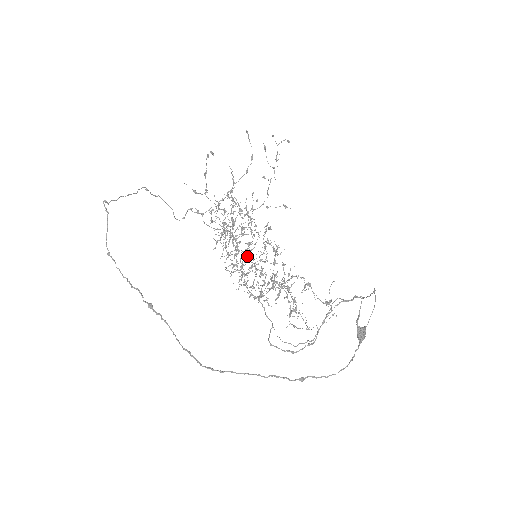
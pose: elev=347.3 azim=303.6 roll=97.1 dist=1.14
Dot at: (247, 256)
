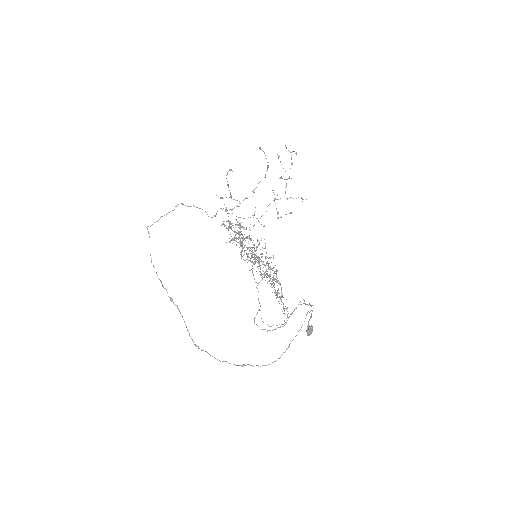
Dot at: (253, 252)
